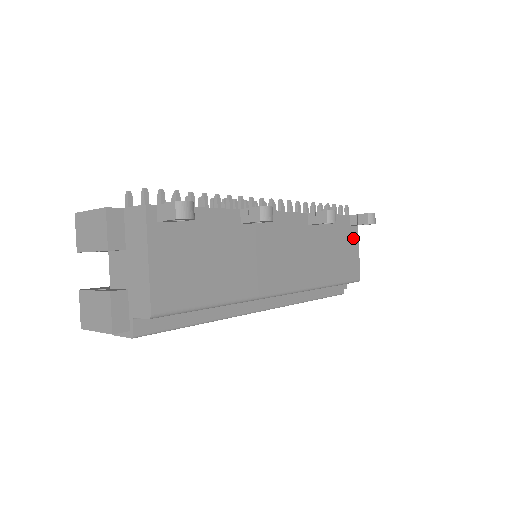
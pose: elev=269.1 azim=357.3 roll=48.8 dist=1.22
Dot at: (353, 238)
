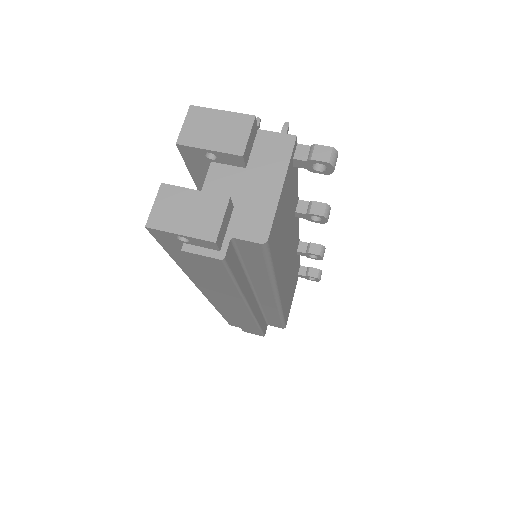
Dot at: (295, 287)
